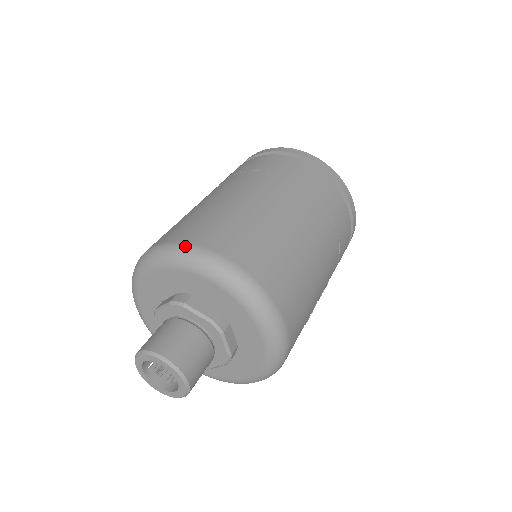
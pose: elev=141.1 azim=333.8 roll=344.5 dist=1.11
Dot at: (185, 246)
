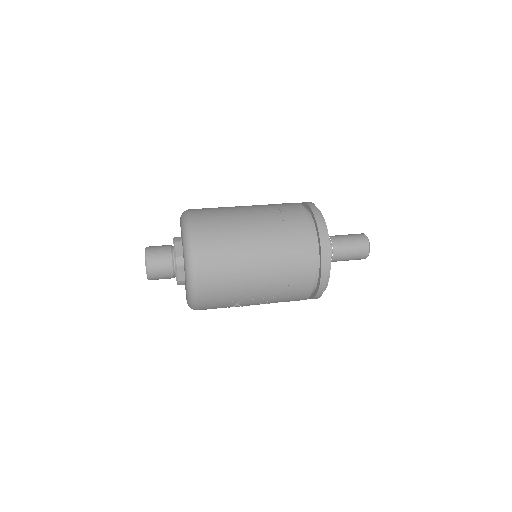
Dot at: (189, 217)
